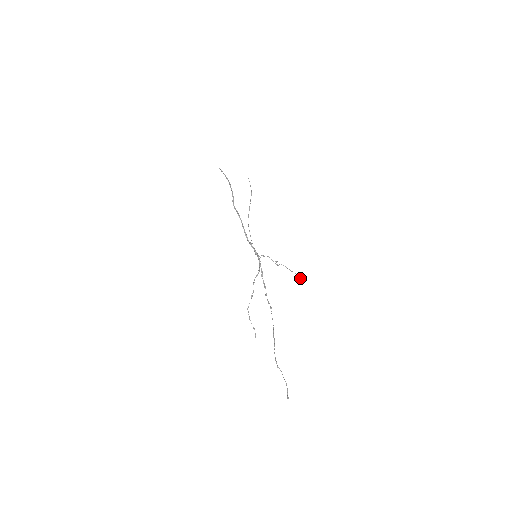
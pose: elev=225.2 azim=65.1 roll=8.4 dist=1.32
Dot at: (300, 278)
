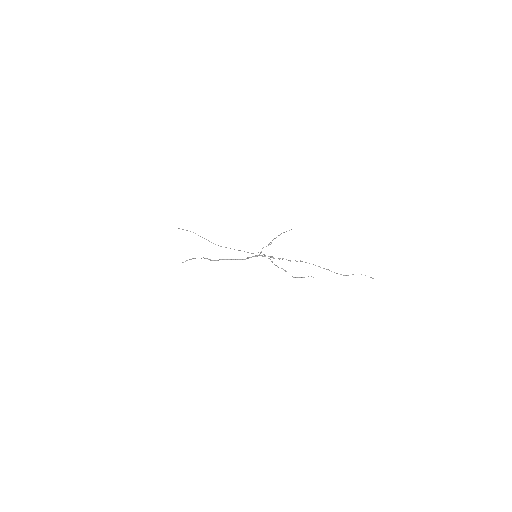
Dot at: occluded
